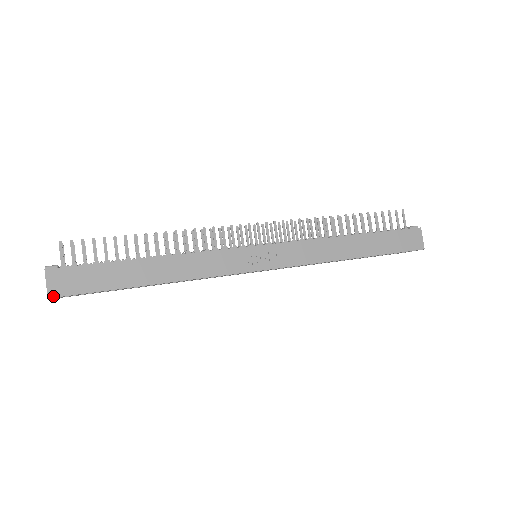
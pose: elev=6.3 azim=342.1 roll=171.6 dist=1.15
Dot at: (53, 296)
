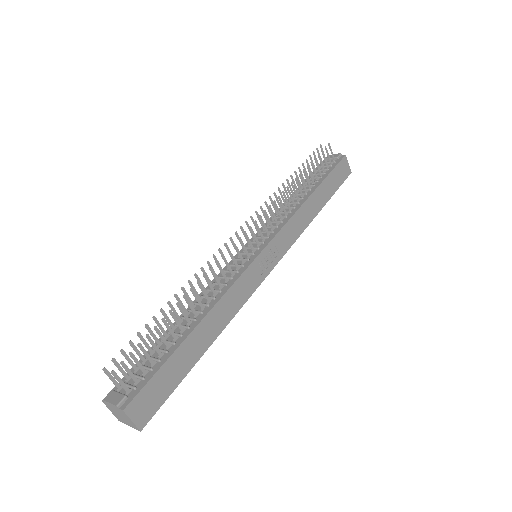
Dot at: (144, 426)
